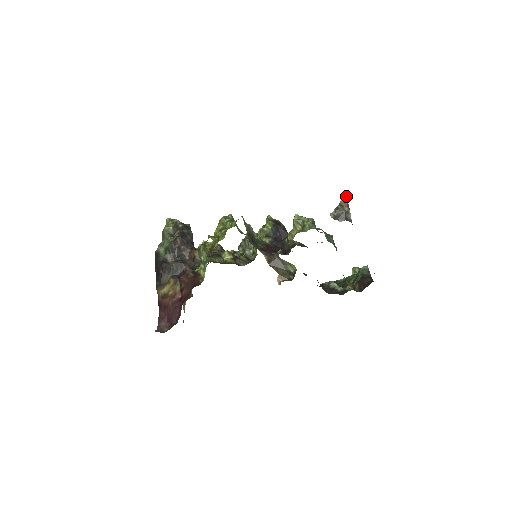
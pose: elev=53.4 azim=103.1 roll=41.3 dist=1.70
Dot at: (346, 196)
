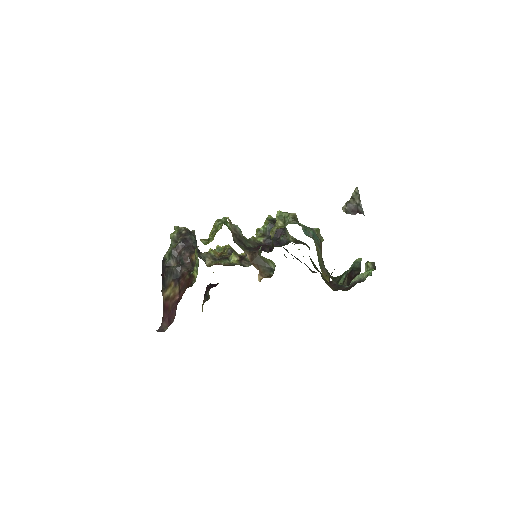
Dot at: (357, 188)
